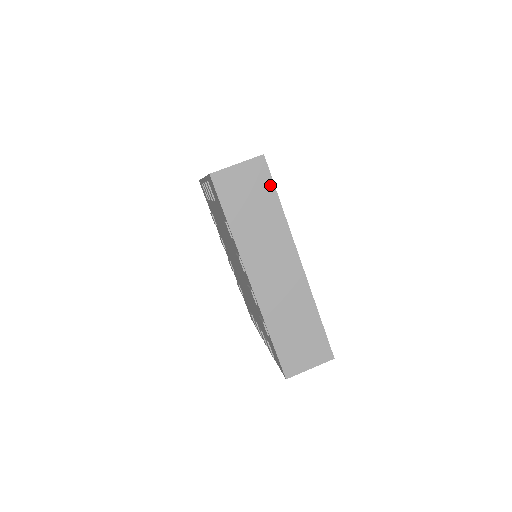
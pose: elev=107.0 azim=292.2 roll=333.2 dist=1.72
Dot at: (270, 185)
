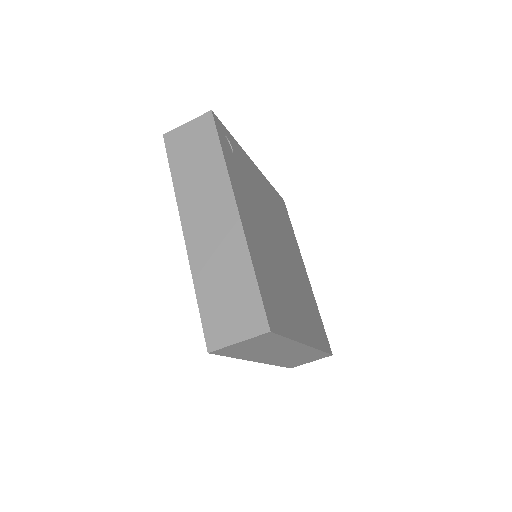
Dot at: (278, 338)
